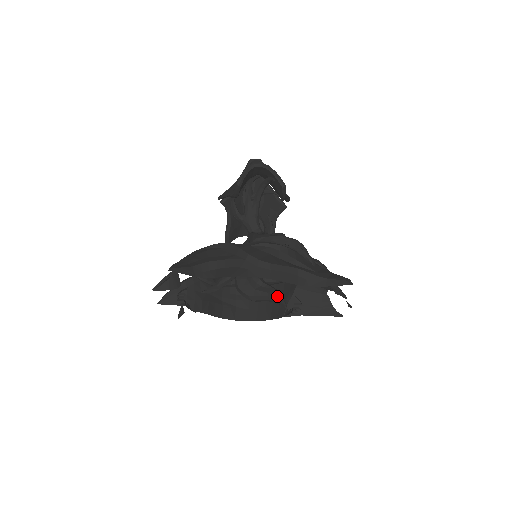
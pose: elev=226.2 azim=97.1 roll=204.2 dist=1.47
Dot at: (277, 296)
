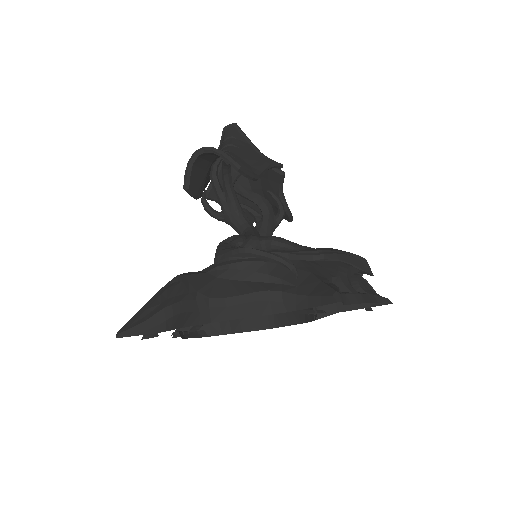
Dot at: occluded
